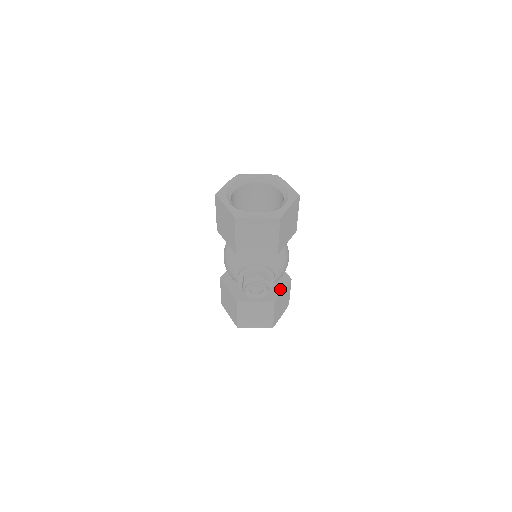
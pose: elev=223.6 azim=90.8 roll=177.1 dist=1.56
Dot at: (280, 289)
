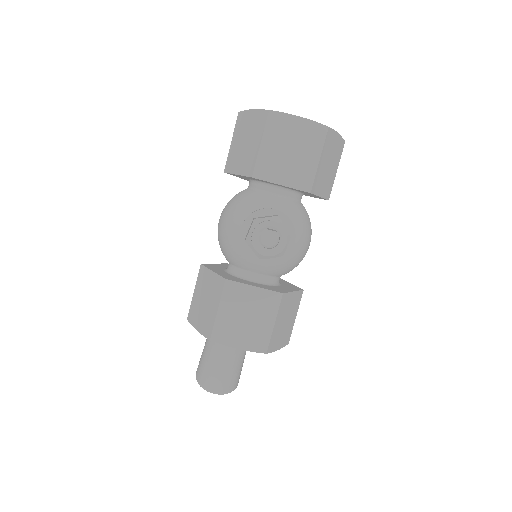
Dot at: (289, 289)
